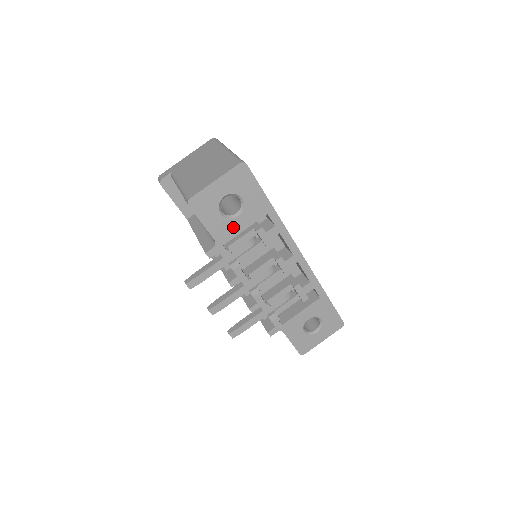
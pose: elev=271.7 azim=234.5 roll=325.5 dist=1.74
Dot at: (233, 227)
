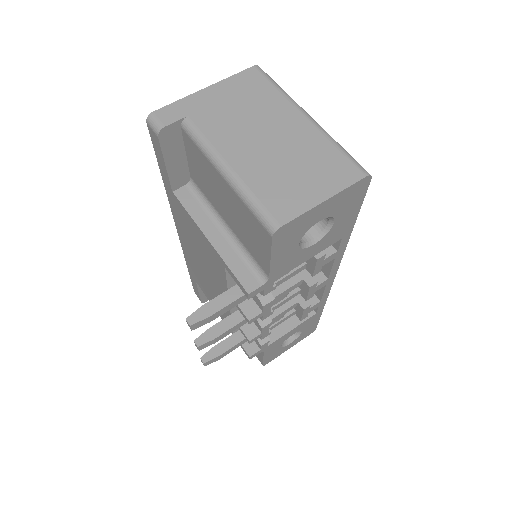
Dot at: (299, 258)
